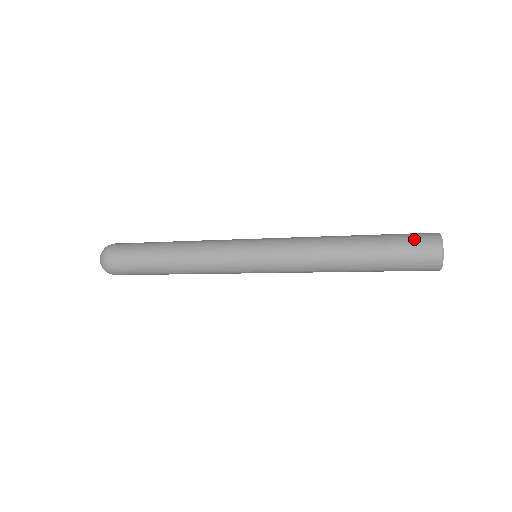
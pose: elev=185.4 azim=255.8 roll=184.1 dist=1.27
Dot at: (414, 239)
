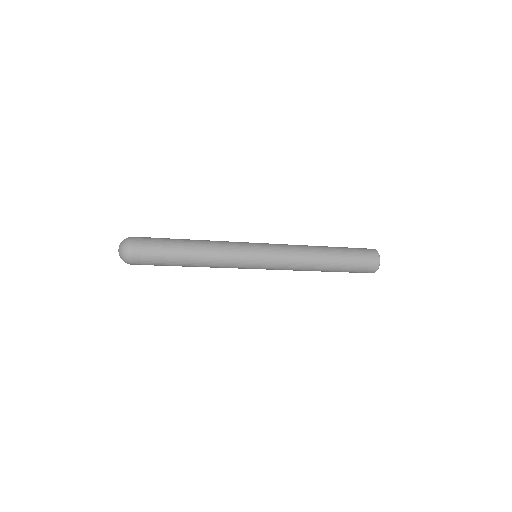
Dot at: occluded
